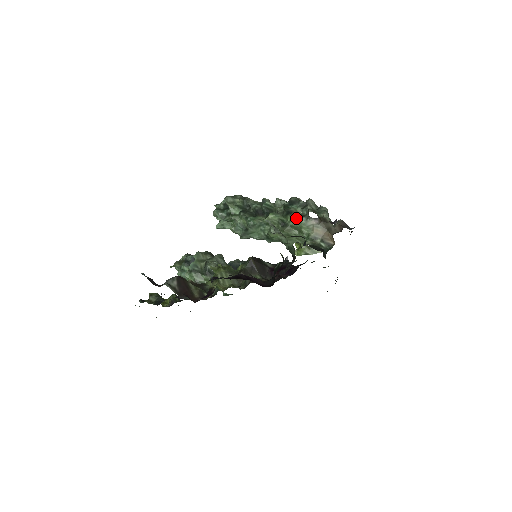
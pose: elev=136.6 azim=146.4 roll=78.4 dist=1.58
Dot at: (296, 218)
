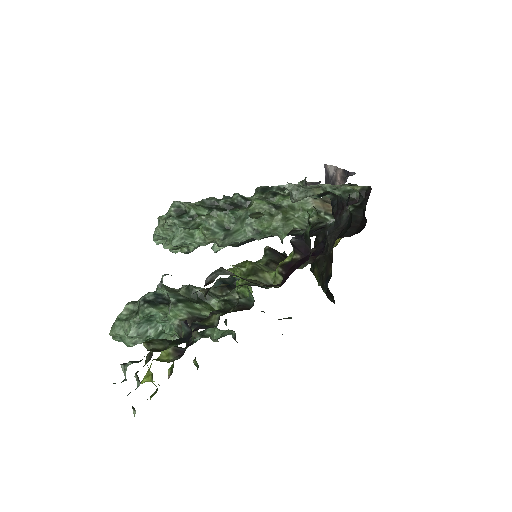
Dot at: (289, 195)
